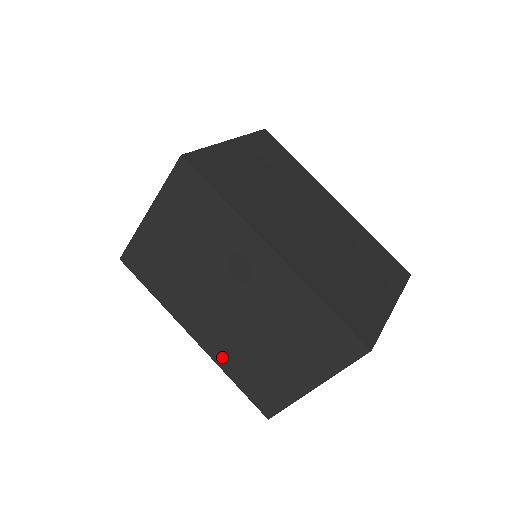
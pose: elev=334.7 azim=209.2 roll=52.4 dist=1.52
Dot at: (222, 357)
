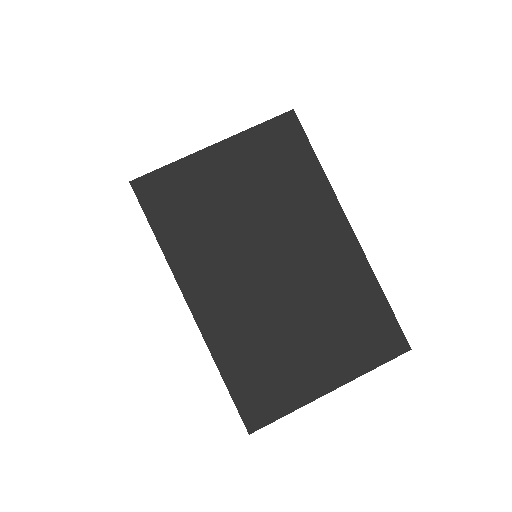
Dot at: occluded
